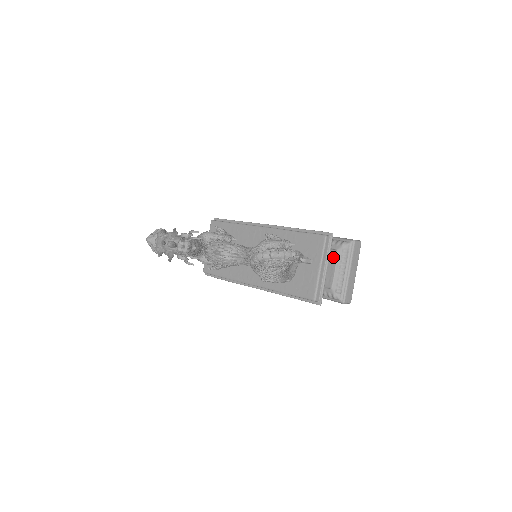
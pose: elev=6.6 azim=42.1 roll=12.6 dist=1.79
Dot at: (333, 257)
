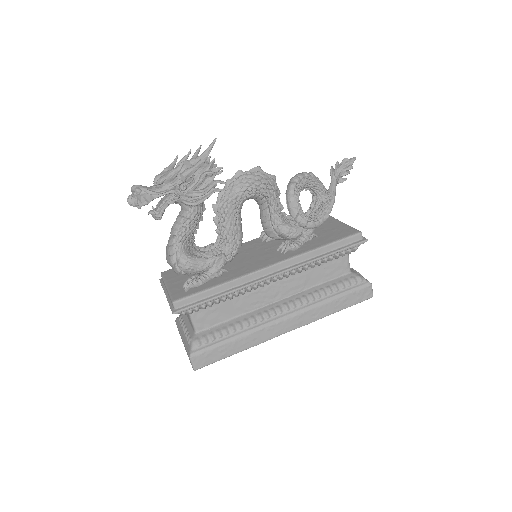
Dot at: occluded
